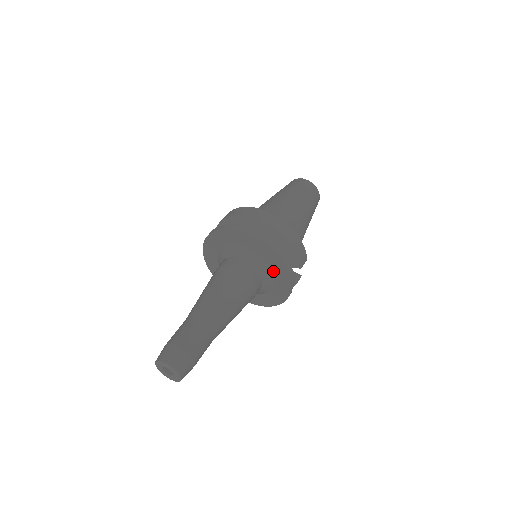
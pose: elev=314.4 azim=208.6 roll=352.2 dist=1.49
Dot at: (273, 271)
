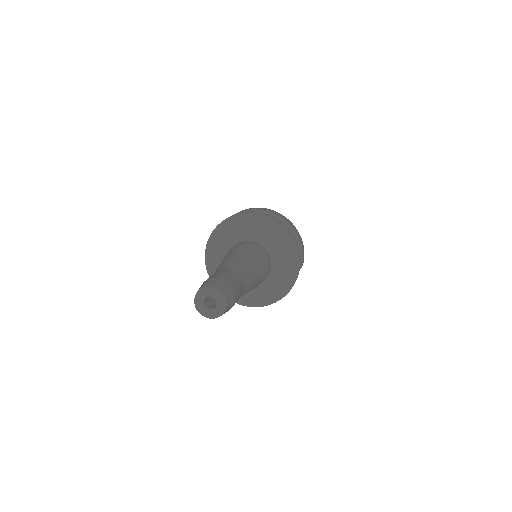
Dot at: (283, 261)
